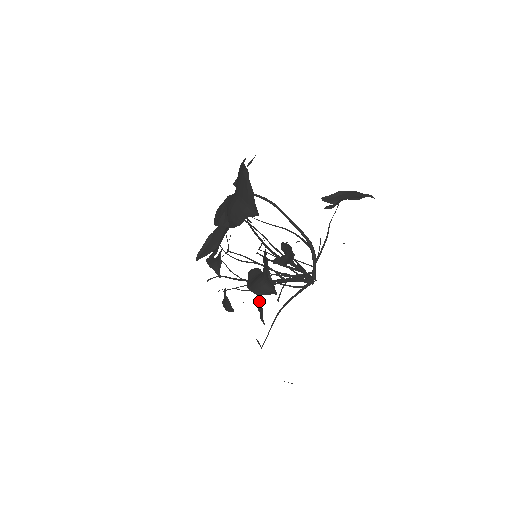
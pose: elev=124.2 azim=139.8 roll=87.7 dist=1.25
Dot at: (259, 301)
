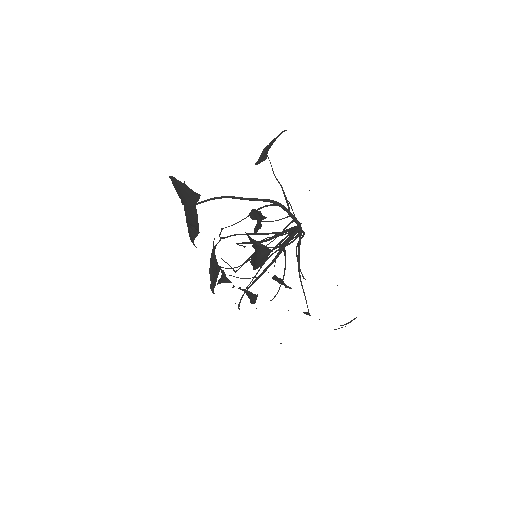
Dot at: (274, 276)
